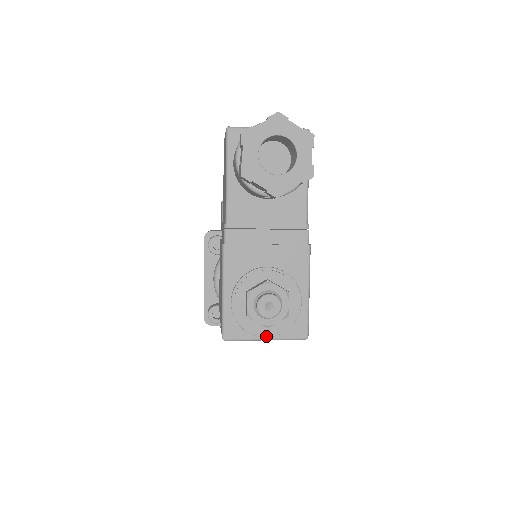
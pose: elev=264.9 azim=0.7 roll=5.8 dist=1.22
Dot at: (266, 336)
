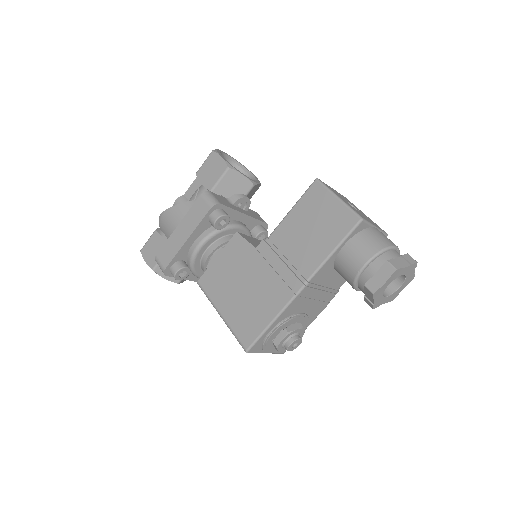
Dot at: occluded
